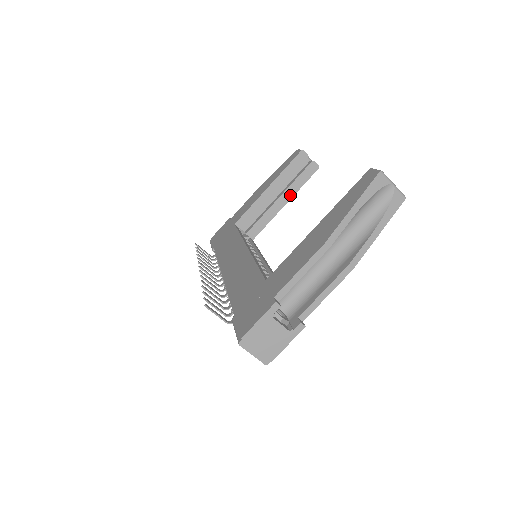
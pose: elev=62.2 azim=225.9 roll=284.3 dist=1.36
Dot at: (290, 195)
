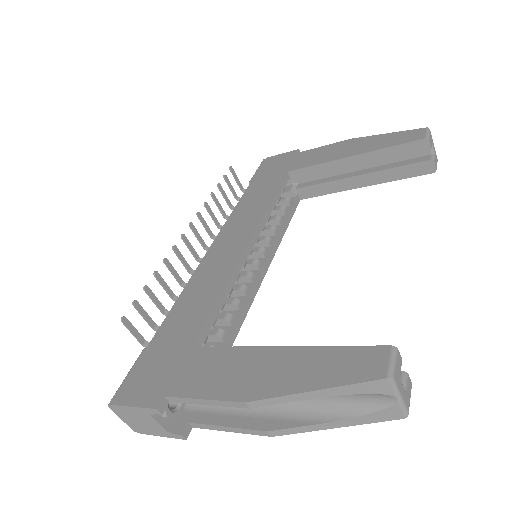
Dot at: (375, 181)
